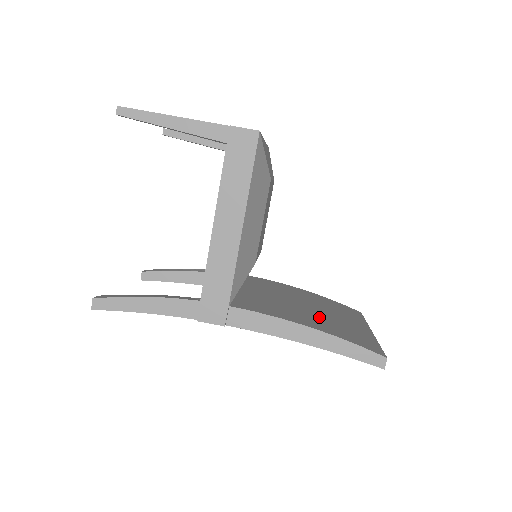
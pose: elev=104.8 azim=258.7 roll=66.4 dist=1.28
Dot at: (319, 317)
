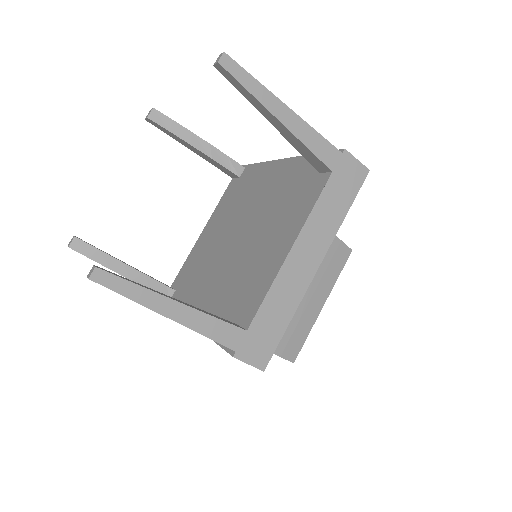
Dot at: occluded
